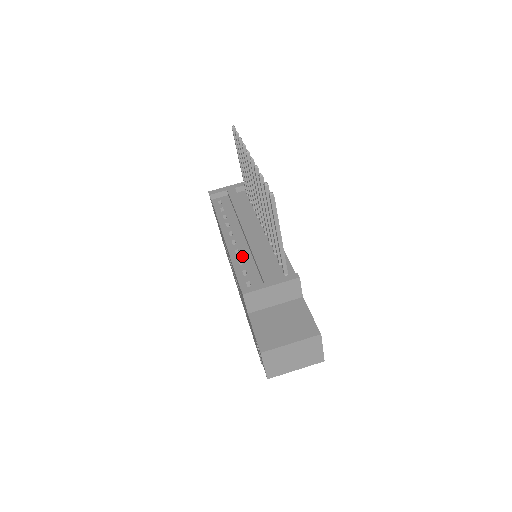
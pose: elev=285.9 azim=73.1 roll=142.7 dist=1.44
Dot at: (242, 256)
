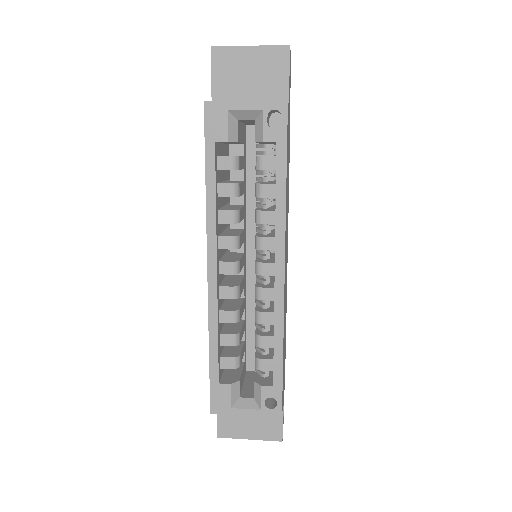
Dot at: occluded
